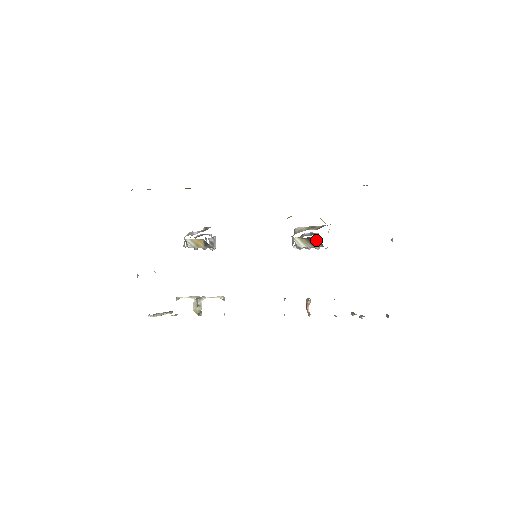
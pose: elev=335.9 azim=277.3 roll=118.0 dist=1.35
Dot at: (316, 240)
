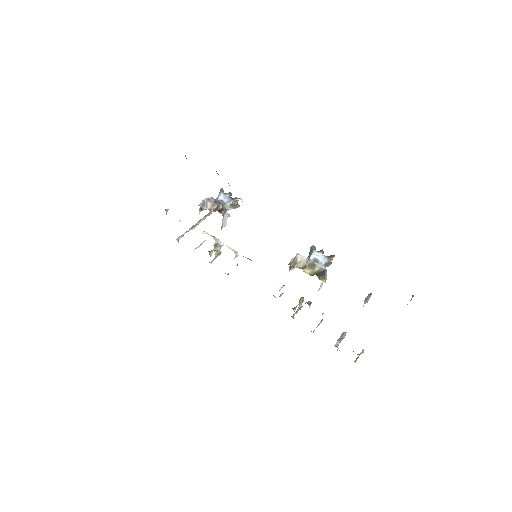
Dot at: occluded
